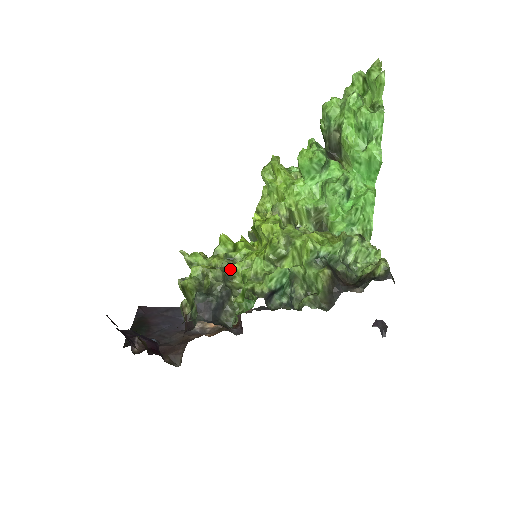
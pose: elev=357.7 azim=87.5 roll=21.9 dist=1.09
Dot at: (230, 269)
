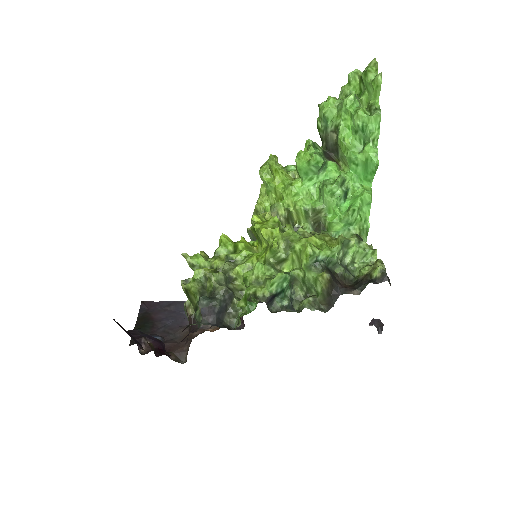
Dot at: (232, 272)
